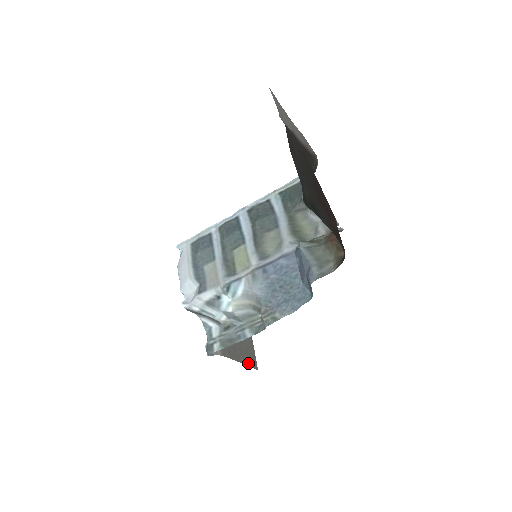
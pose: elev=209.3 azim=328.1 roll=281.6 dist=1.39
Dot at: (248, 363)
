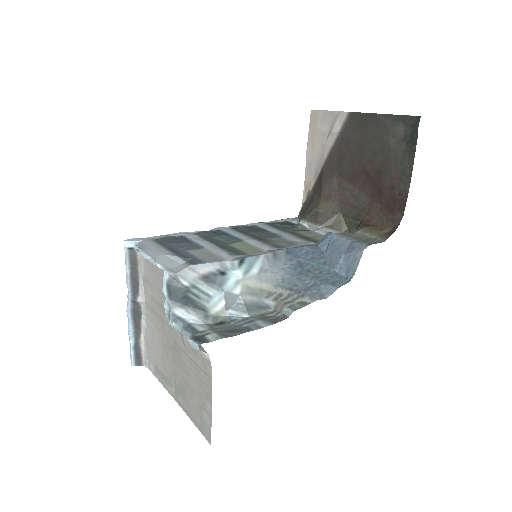
Dot at: (209, 420)
